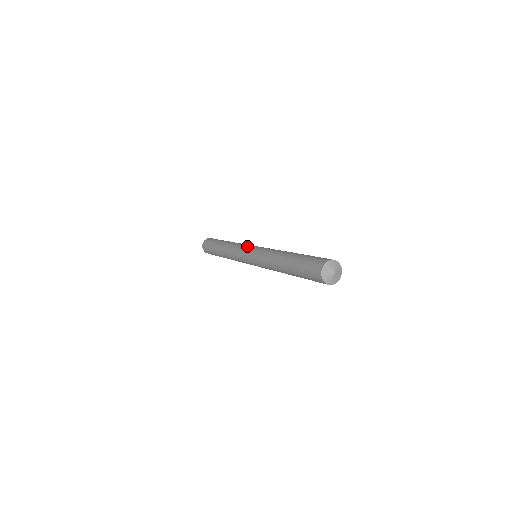
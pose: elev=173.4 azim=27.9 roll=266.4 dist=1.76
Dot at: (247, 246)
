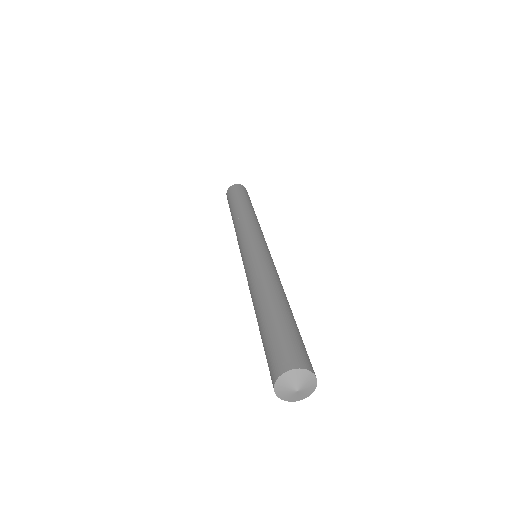
Dot at: (257, 236)
